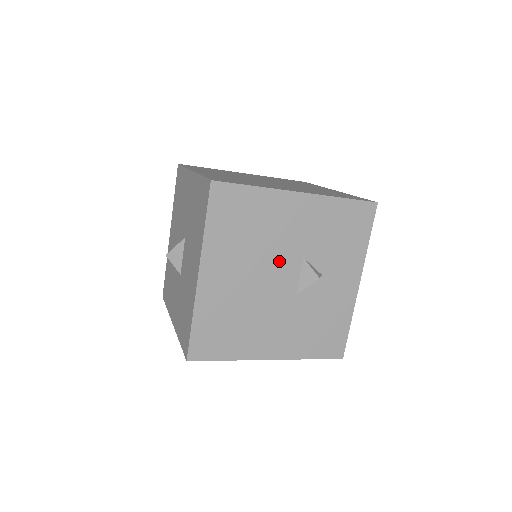
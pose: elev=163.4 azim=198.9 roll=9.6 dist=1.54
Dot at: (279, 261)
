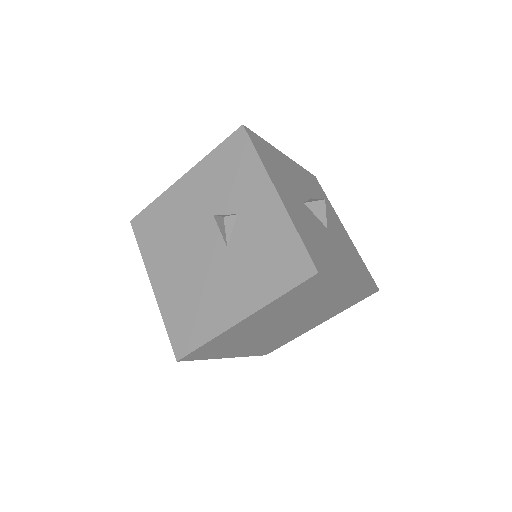
Dot at: (197, 233)
